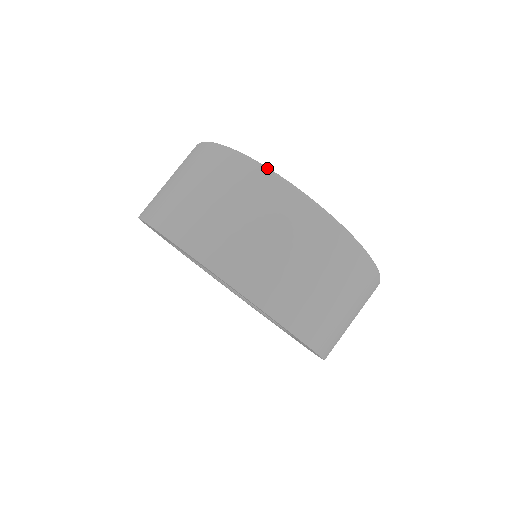
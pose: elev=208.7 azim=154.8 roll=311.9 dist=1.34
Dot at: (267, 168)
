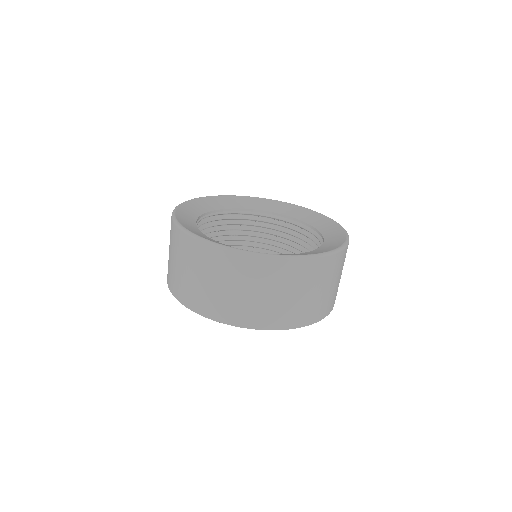
Dot at: (232, 250)
